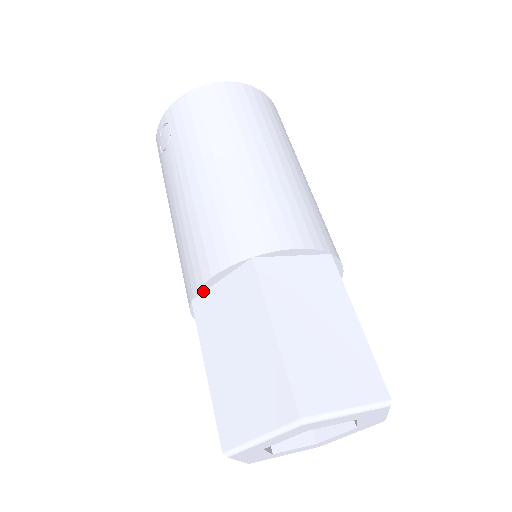
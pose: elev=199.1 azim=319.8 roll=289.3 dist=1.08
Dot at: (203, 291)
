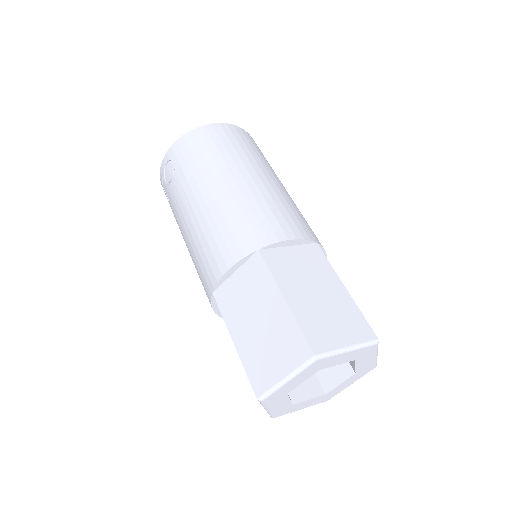
Dot at: (221, 283)
